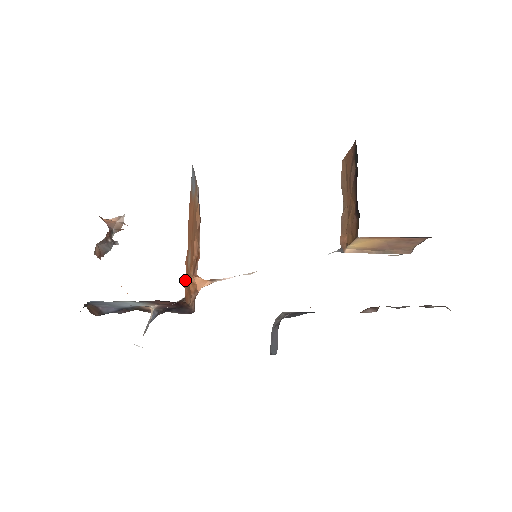
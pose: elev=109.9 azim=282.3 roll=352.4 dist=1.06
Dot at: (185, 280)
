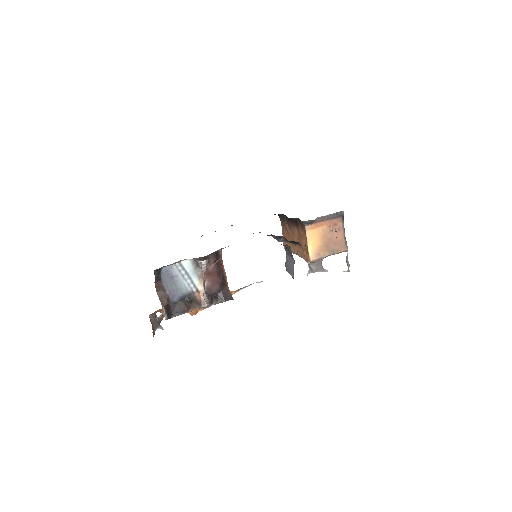
Dot at: occluded
